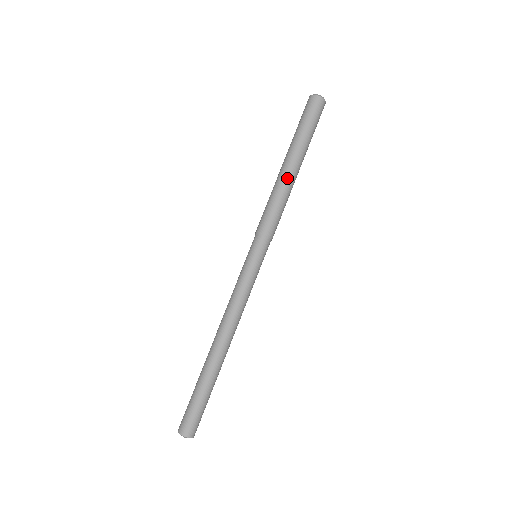
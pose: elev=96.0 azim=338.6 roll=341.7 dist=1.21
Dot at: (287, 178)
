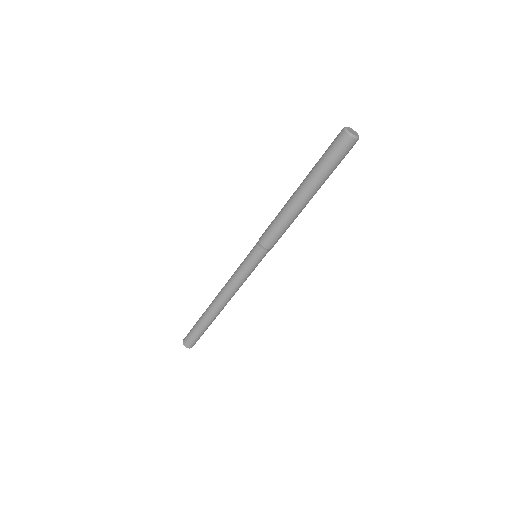
Dot at: occluded
